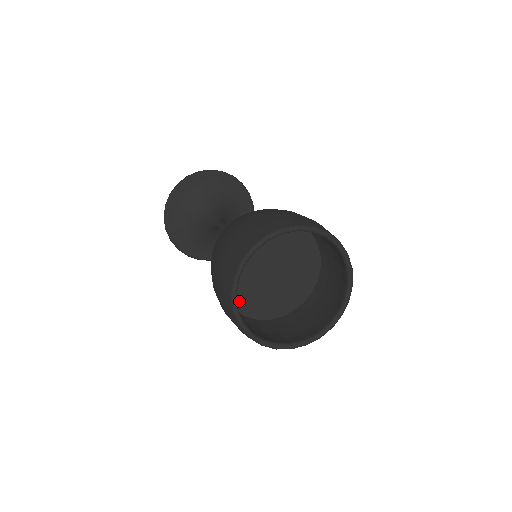
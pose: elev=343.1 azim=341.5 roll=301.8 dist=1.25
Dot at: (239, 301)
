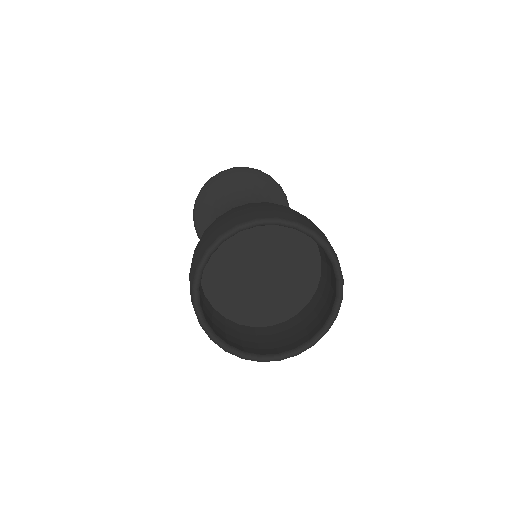
Dot at: (230, 309)
